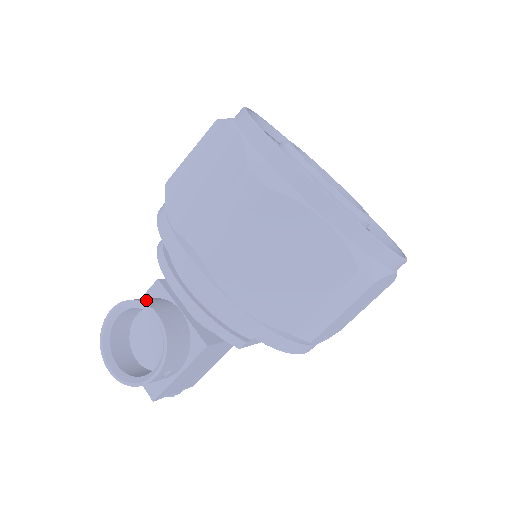
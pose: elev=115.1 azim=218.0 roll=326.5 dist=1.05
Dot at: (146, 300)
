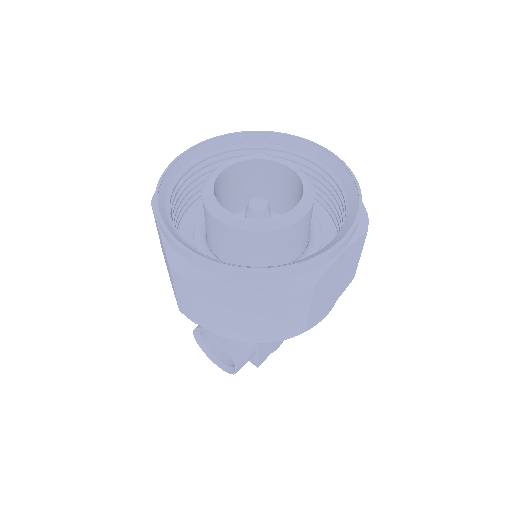
Dot at: occluded
